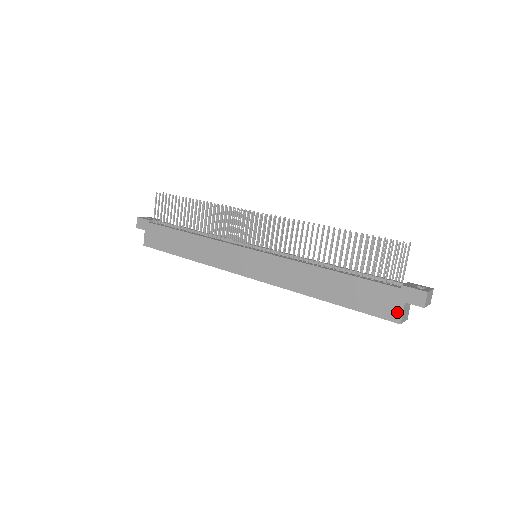
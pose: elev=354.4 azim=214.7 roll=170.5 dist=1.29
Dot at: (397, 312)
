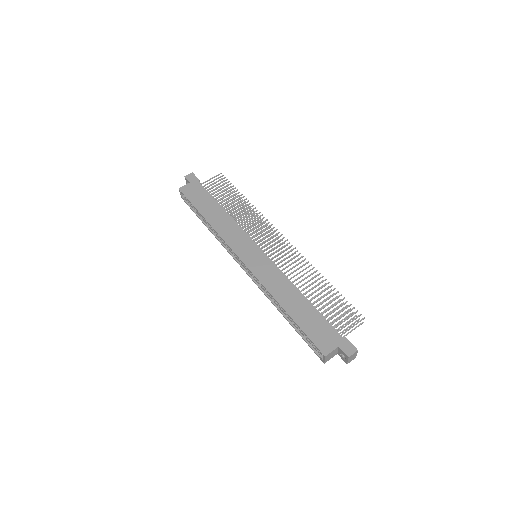
Dot at: (329, 348)
